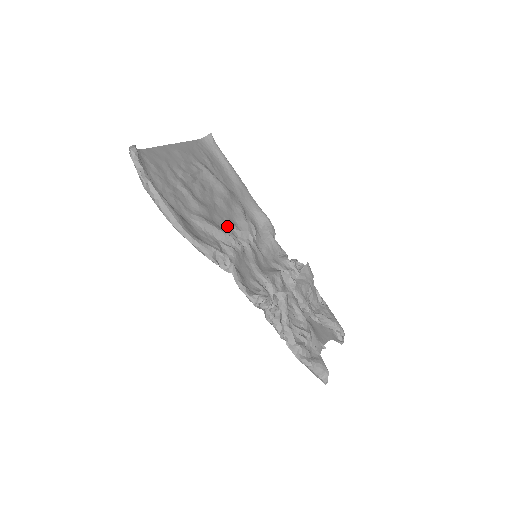
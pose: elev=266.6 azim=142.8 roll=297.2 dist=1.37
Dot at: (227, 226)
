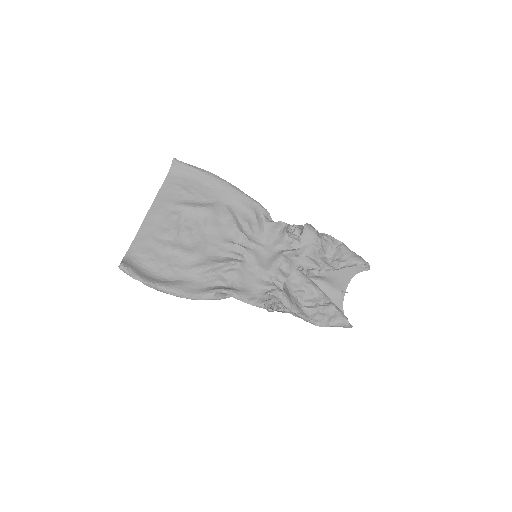
Dot at: (222, 249)
